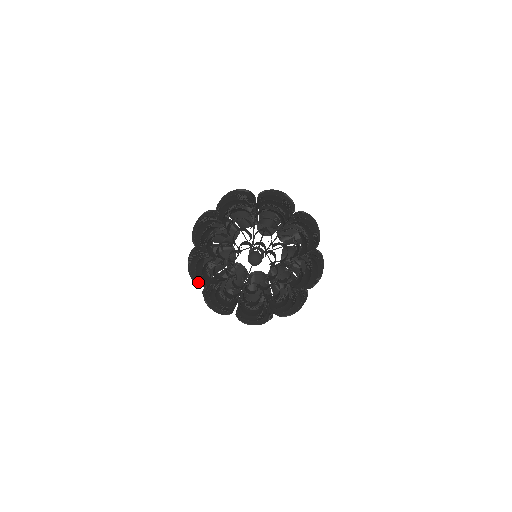
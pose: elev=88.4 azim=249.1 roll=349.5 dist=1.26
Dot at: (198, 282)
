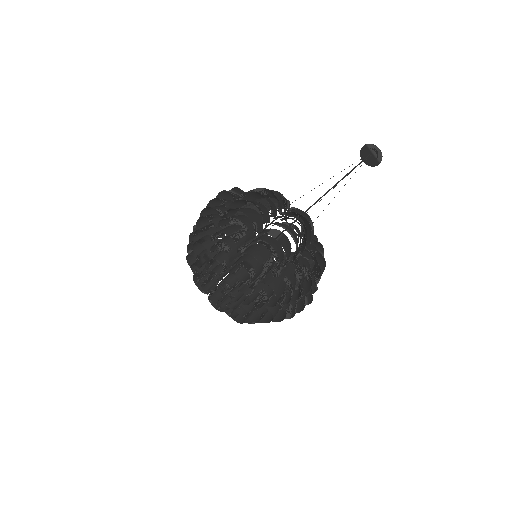
Dot at: occluded
